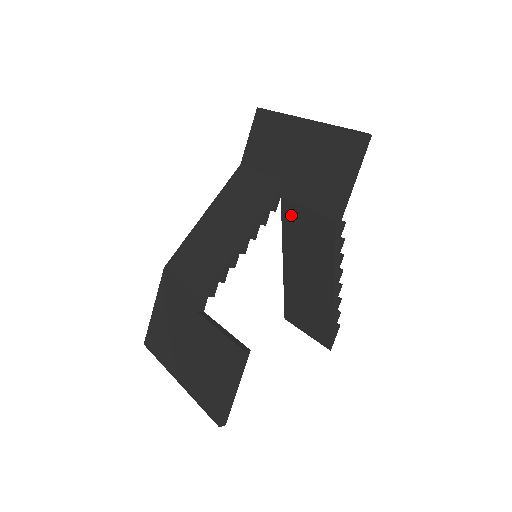
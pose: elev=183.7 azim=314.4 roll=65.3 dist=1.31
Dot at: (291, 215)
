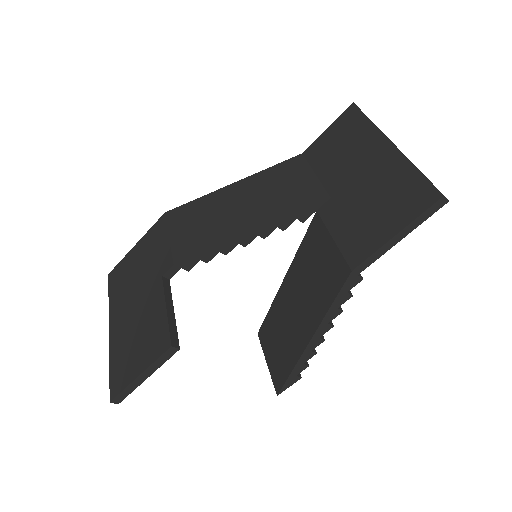
Dot at: (315, 236)
